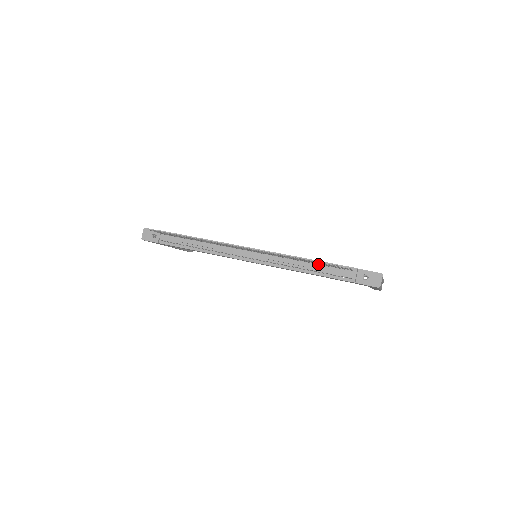
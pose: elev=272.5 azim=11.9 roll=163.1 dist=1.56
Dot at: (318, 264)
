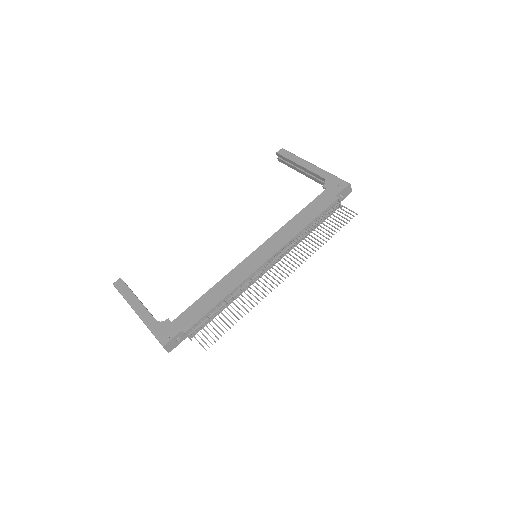
Dot at: (315, 222)
